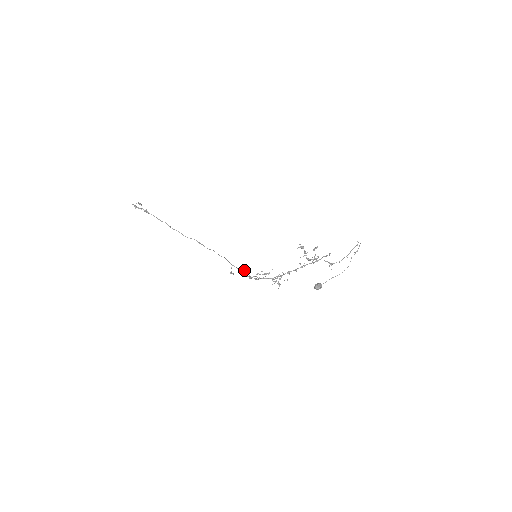
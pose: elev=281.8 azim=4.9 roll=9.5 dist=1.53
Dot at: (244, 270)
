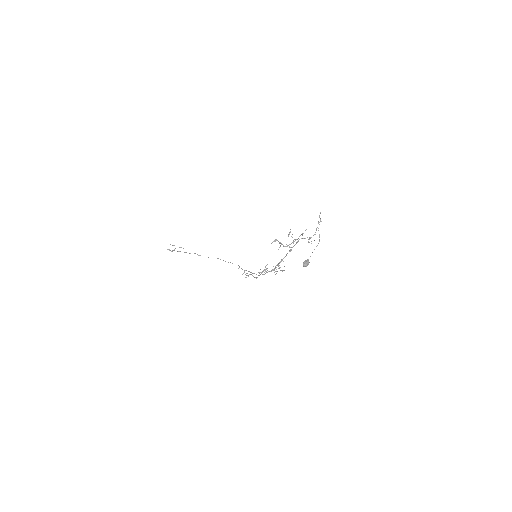
Dot at: (248, 275)
